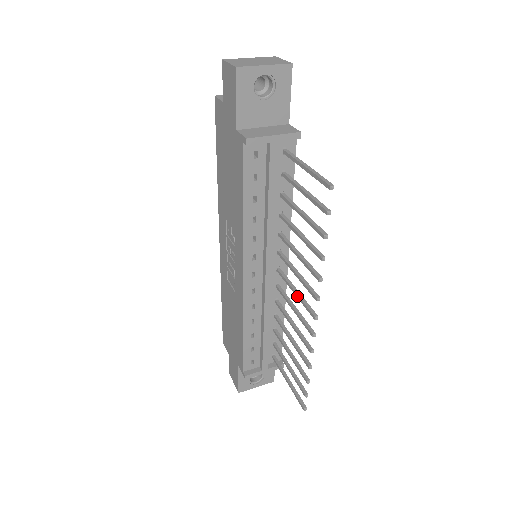
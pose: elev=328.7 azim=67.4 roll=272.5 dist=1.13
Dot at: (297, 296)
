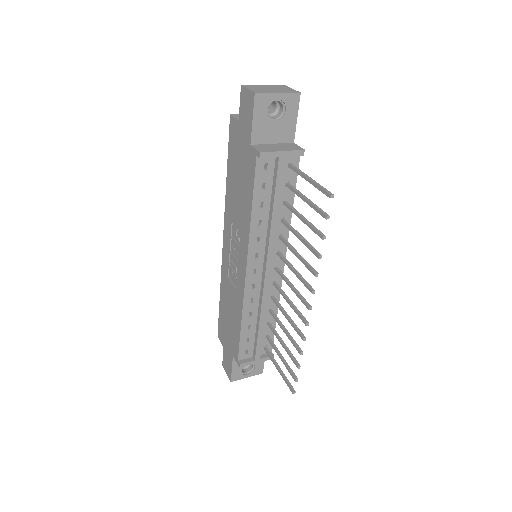
Dot at: (293, 290)
